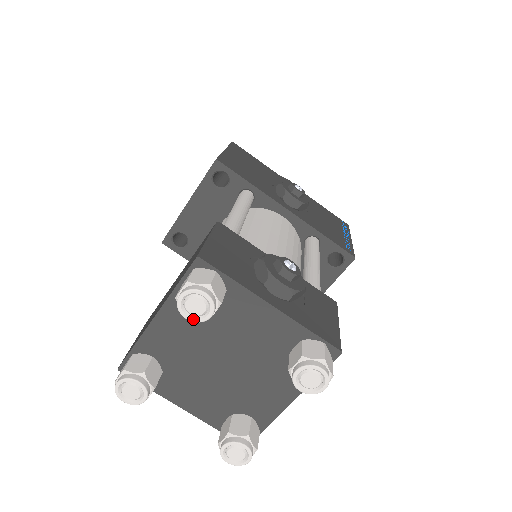
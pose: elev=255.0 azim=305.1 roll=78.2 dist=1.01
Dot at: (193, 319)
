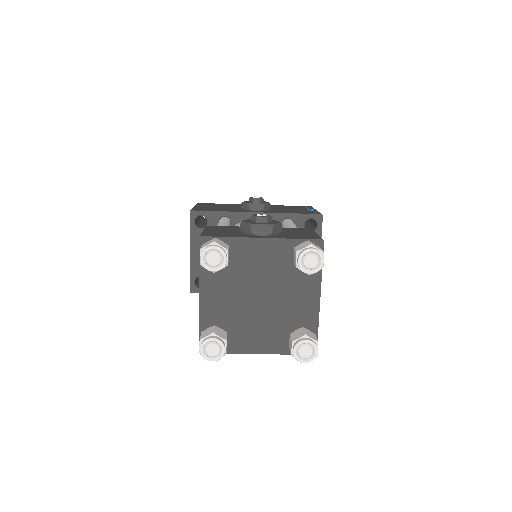
Dot at: (217, 269)
